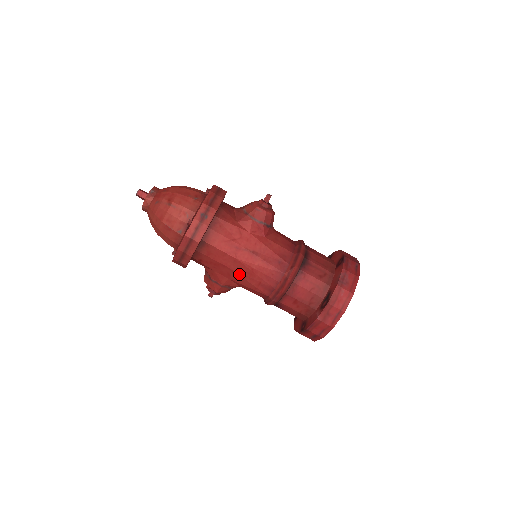
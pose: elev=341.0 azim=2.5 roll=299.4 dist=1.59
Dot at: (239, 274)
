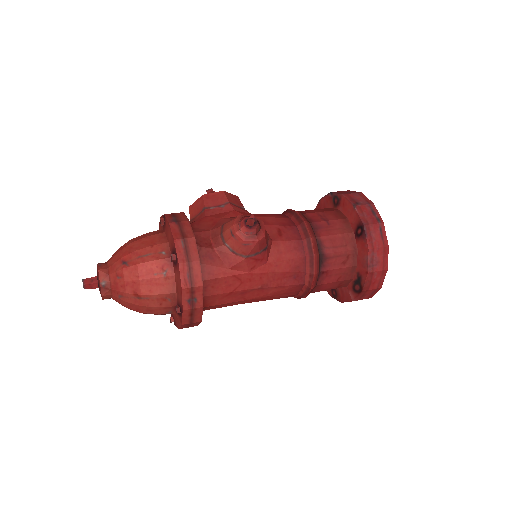
Dot at: occluded
